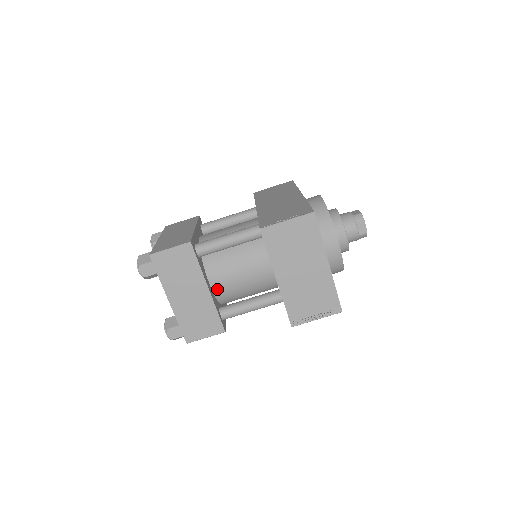
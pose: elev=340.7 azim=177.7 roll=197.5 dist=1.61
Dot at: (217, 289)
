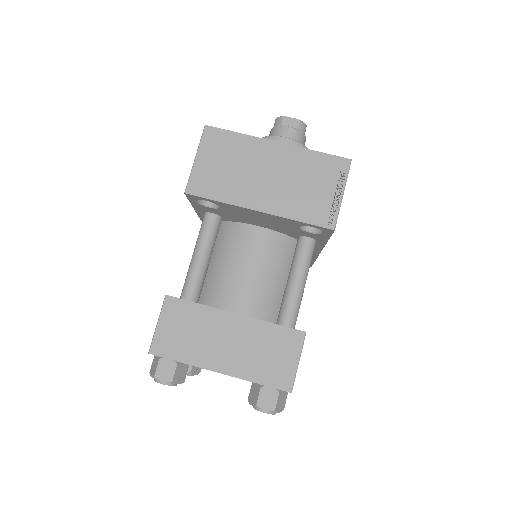
Dot at: (249, 310)
